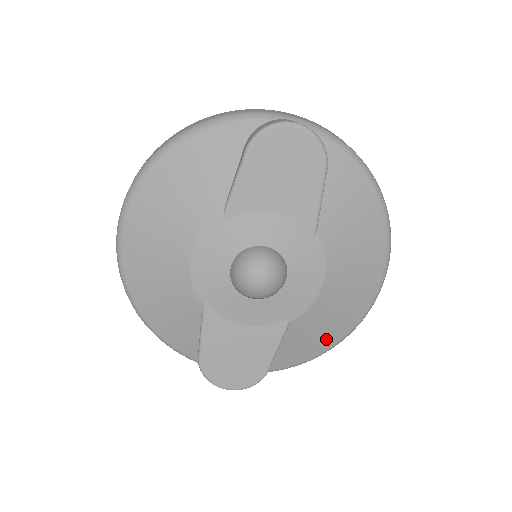
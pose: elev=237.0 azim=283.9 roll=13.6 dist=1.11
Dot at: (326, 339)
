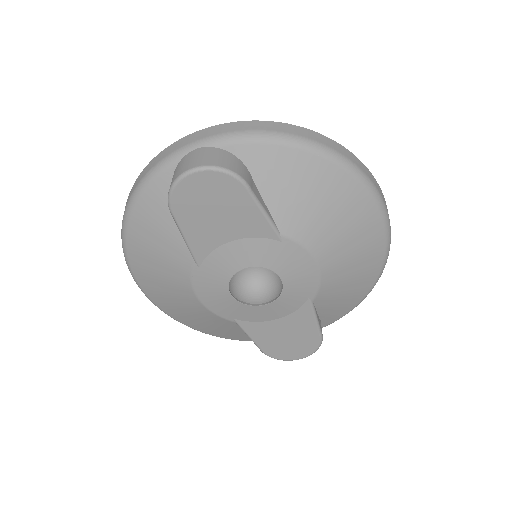
Dot at: (361, 286)
